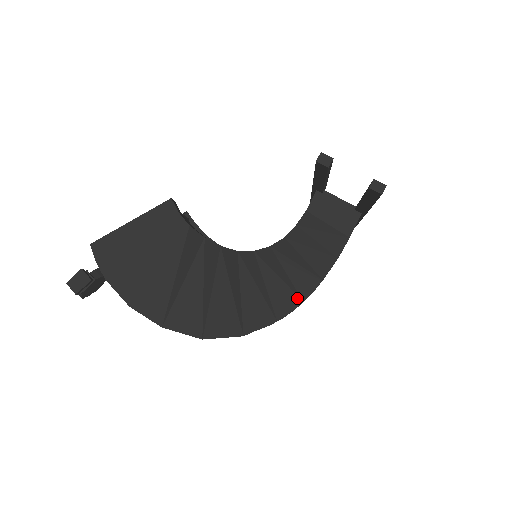
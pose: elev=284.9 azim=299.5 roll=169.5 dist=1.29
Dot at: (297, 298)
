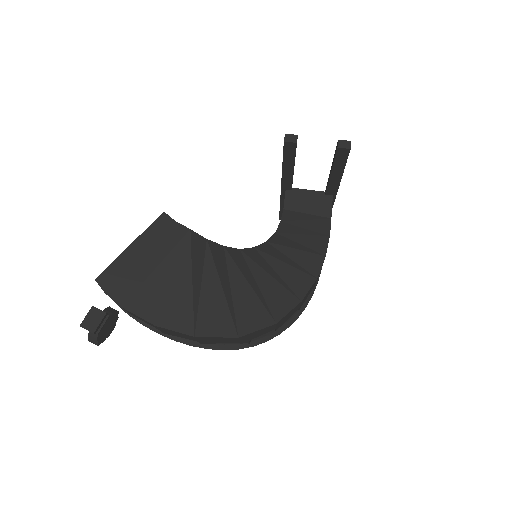
Dot at: (310, 277)
